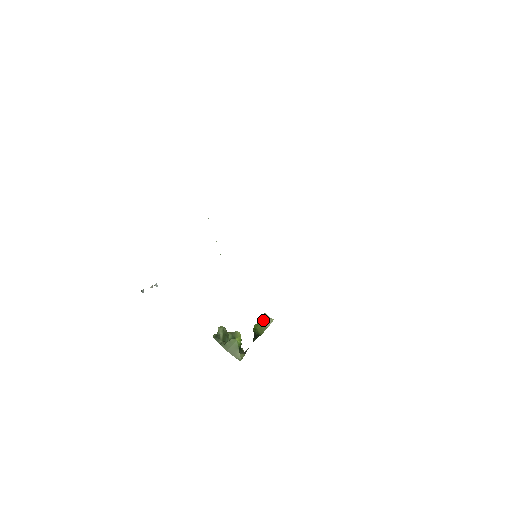
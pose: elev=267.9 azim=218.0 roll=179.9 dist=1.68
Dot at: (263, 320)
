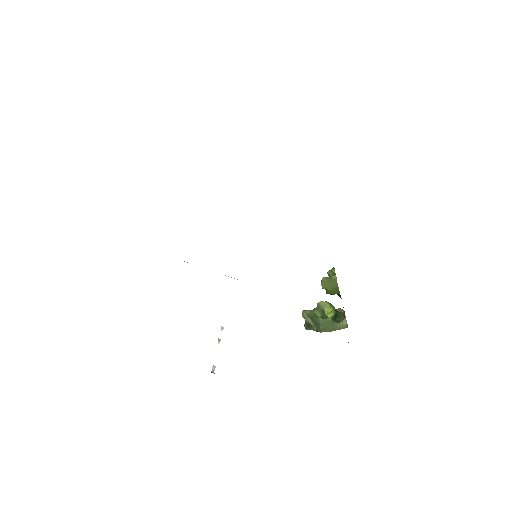
Dot at: (327, 285)
